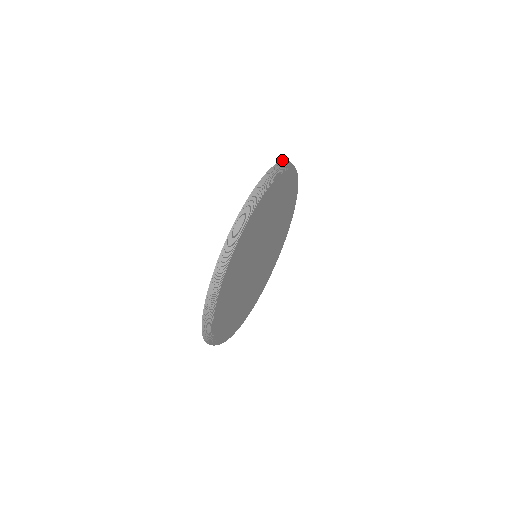
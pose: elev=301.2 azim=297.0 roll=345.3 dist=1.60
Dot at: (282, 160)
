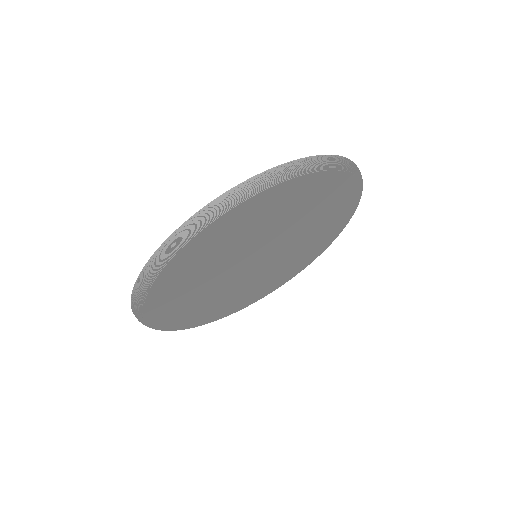
Dot at: occluded
